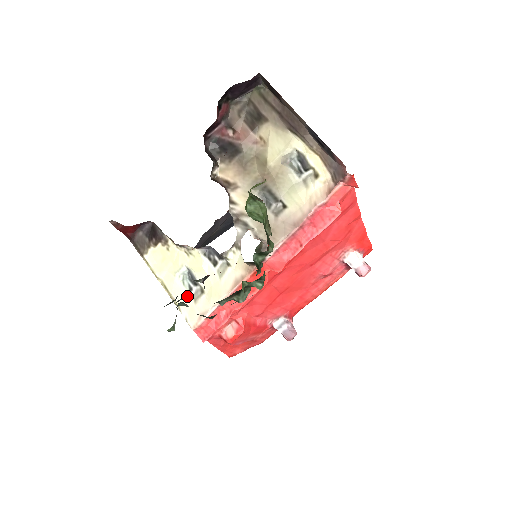
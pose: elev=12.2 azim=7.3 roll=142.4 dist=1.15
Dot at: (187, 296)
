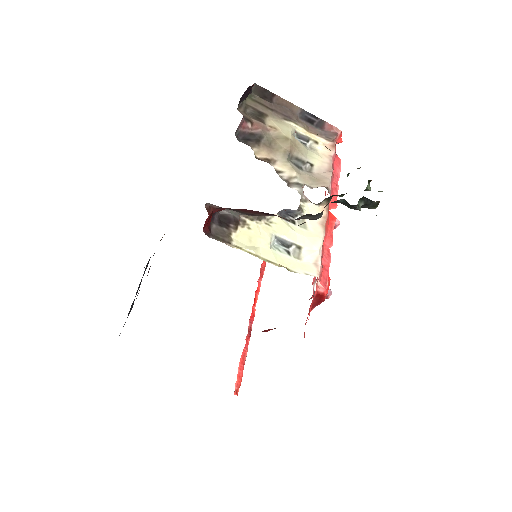
Dot at: (290, 259)
